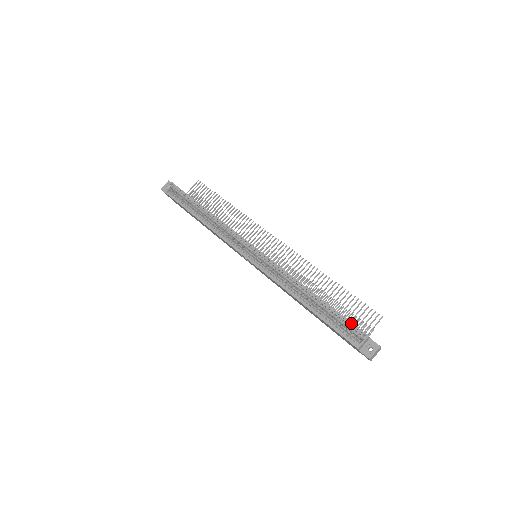
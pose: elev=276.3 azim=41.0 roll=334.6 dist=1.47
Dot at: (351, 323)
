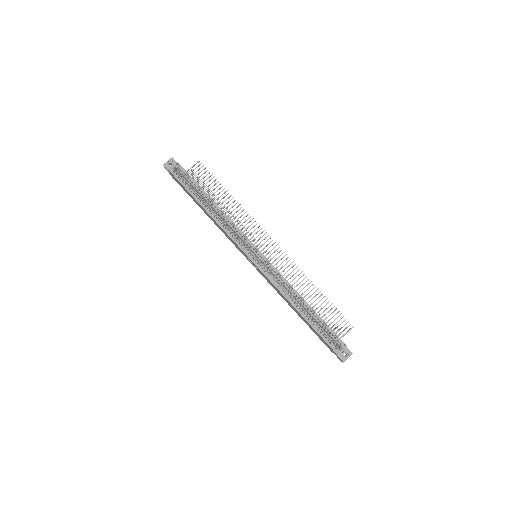
Dot at: (335, 334)
